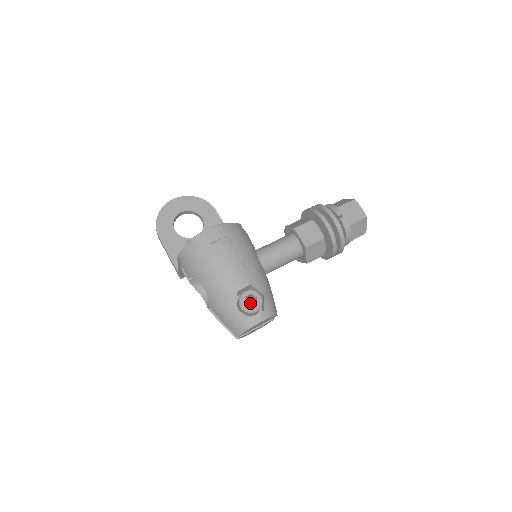
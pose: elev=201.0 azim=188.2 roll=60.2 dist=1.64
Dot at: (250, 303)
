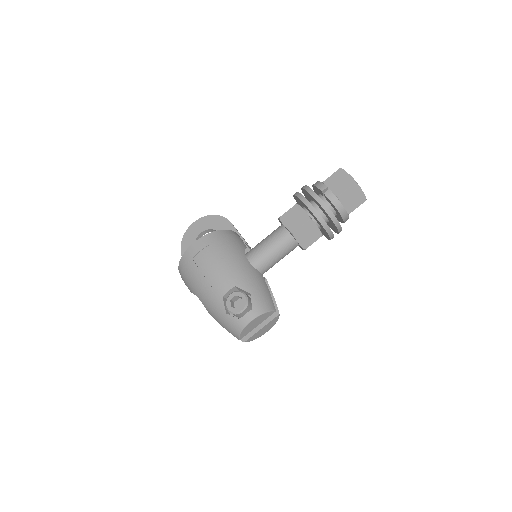
Dot at: (240, 304)
